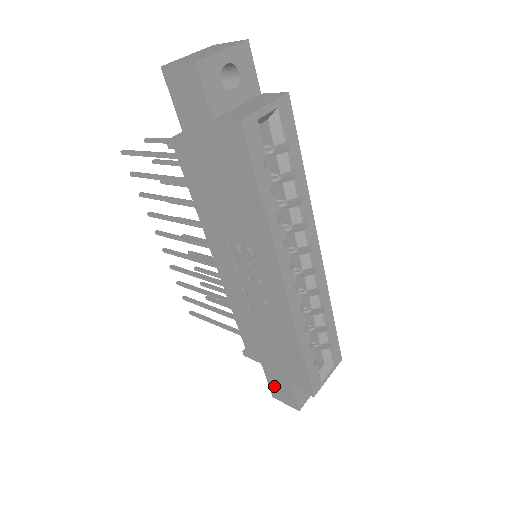
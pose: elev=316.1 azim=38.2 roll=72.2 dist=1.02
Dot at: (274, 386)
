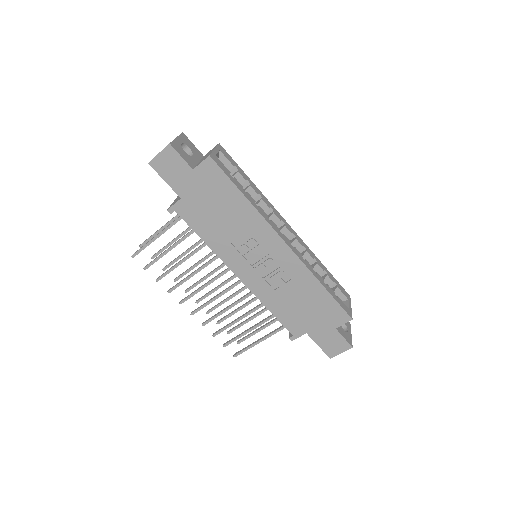
Dot at: (325, 345)
